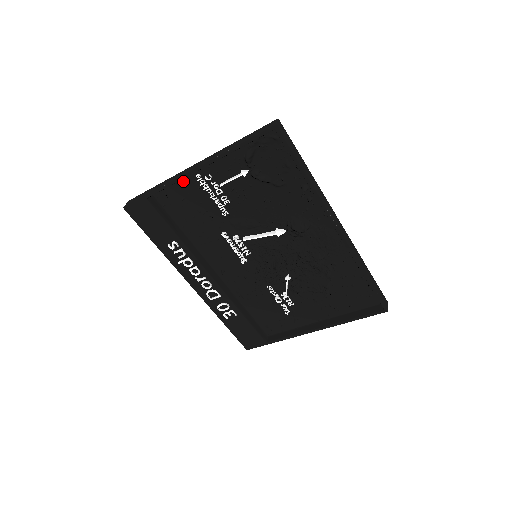
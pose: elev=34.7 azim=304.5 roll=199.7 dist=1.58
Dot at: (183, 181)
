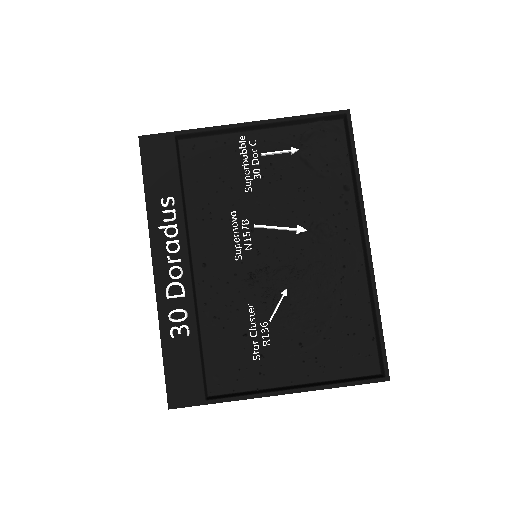
Dot at: (222, 138)
